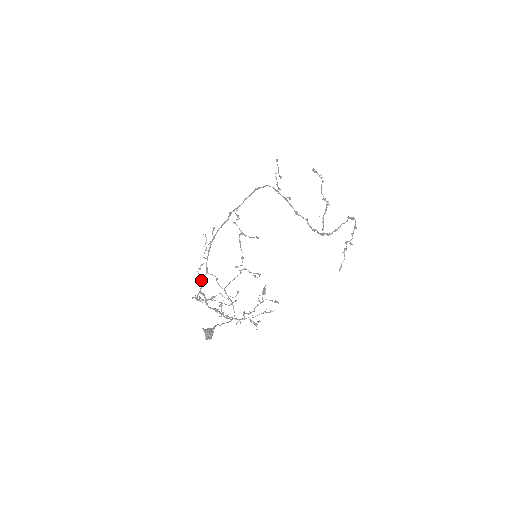
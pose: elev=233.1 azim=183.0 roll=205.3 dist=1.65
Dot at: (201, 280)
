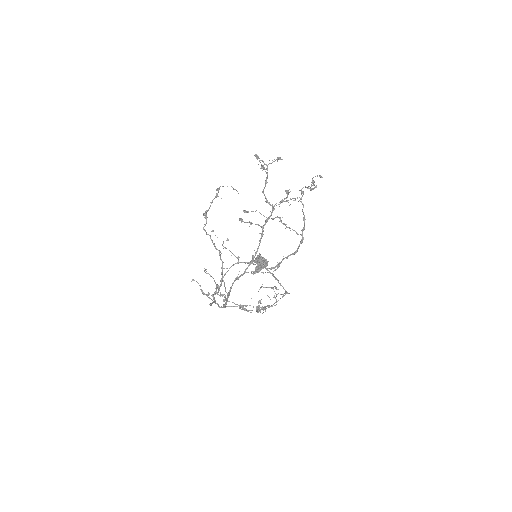
Dot at: (223, 305)
